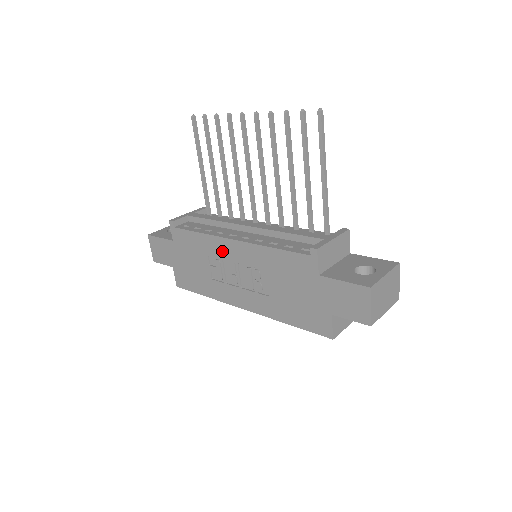
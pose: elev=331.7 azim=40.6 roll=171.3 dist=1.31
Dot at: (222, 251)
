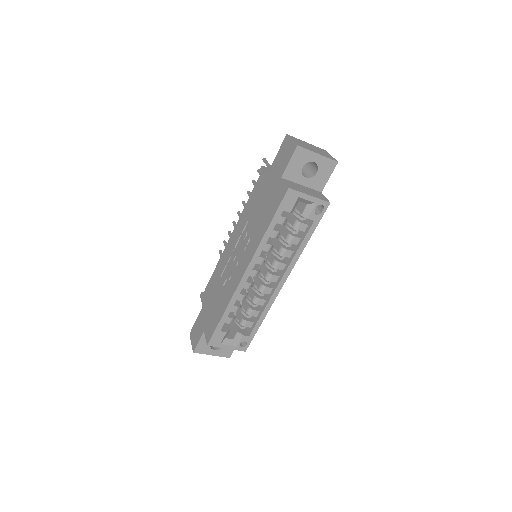
Dot at: (226, 257)
